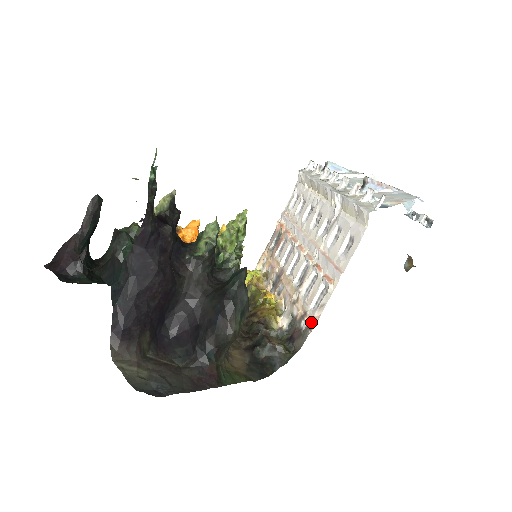
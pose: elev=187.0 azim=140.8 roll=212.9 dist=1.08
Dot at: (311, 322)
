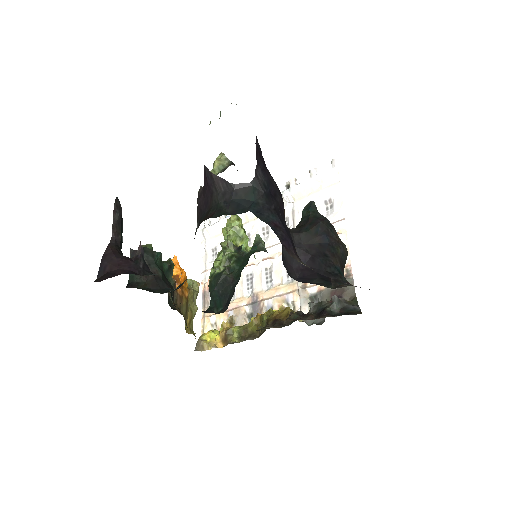
Dot at: (344, 273)
